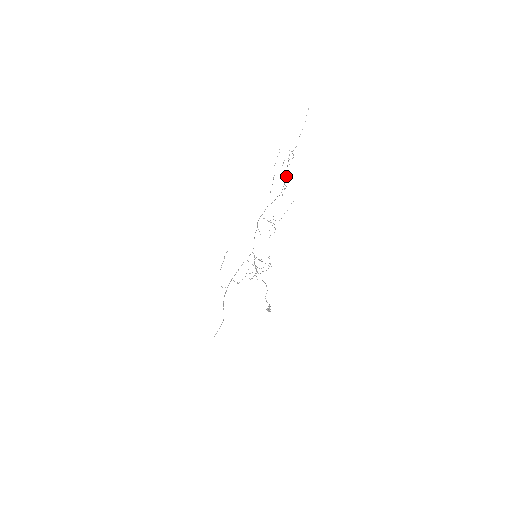
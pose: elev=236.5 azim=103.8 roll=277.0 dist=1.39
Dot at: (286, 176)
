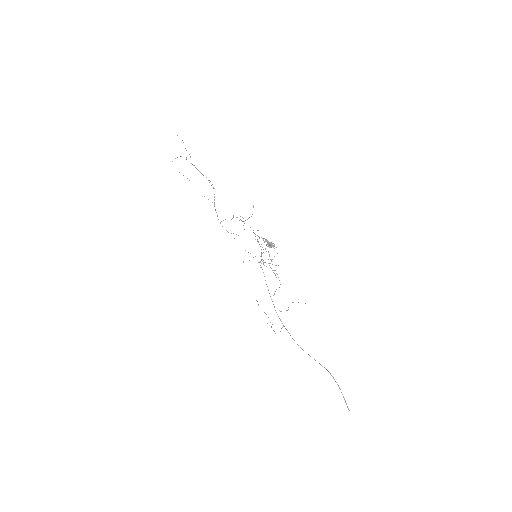
Dot at: occluded
